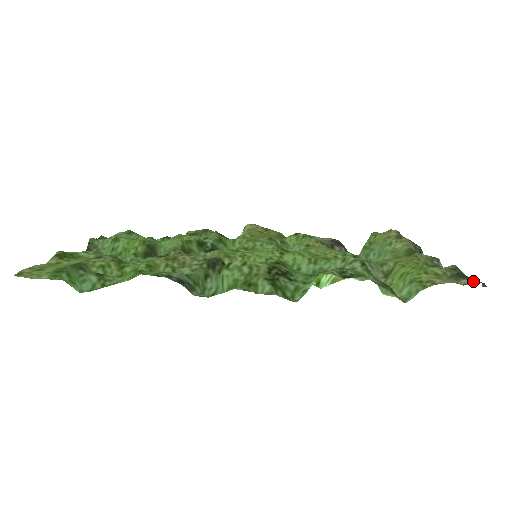
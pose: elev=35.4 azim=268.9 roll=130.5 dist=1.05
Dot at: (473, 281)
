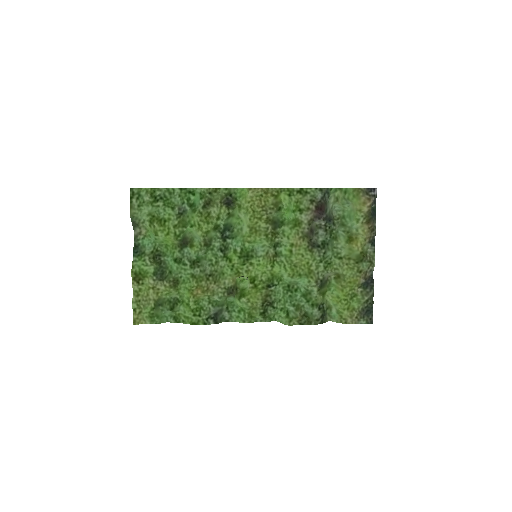
Dot at: (366, 323)
